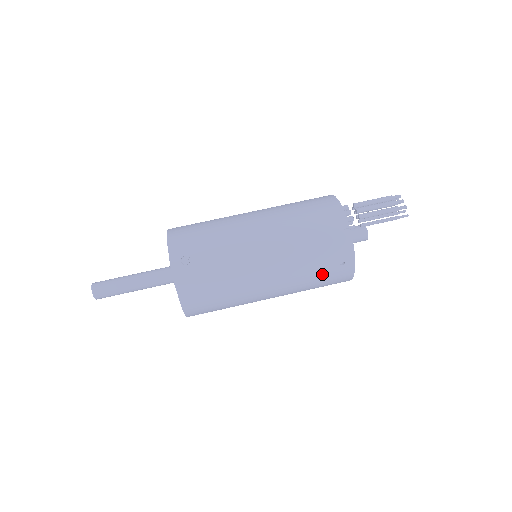
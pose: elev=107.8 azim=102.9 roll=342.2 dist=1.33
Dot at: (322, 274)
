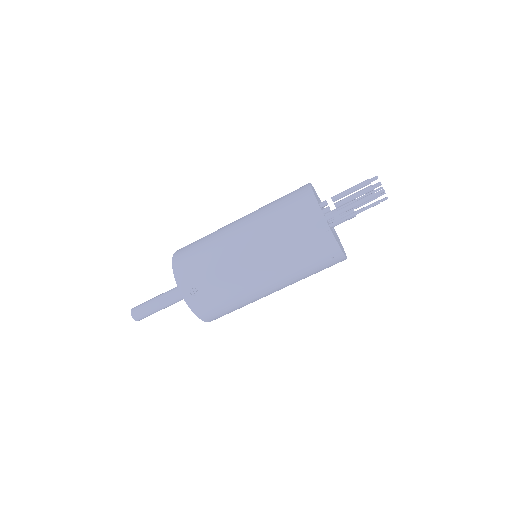
Dot at: (316, 269)
